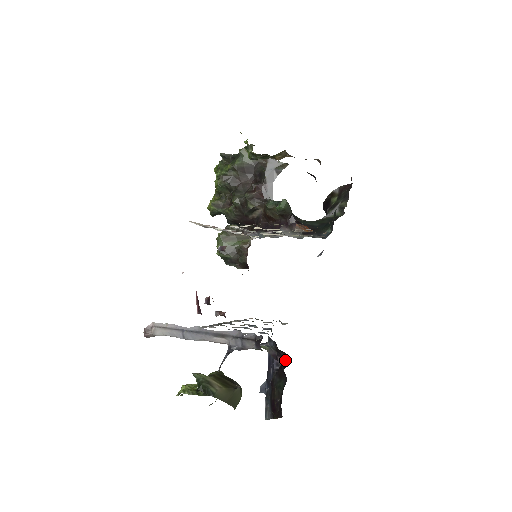
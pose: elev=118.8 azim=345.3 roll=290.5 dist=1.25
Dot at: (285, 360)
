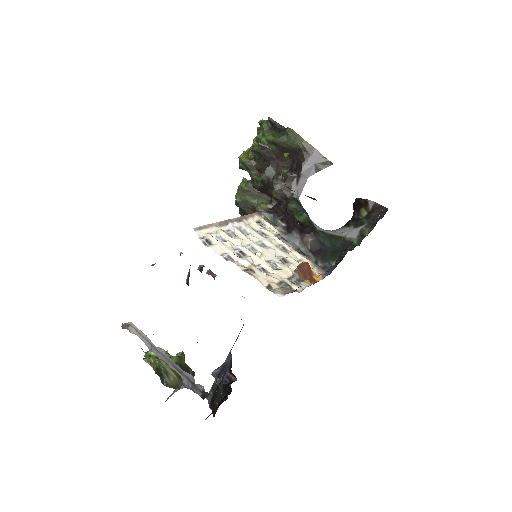
Dot at: (234, 379)
